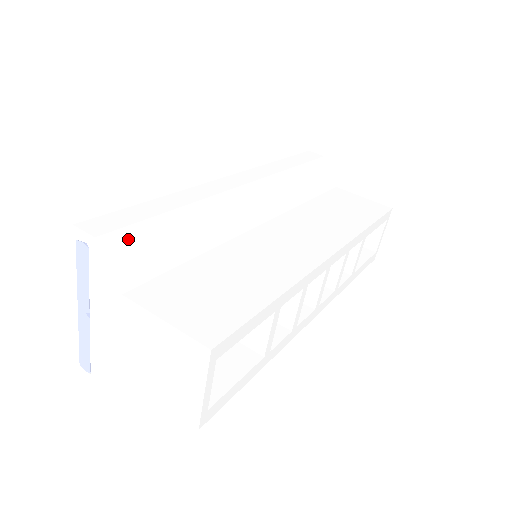
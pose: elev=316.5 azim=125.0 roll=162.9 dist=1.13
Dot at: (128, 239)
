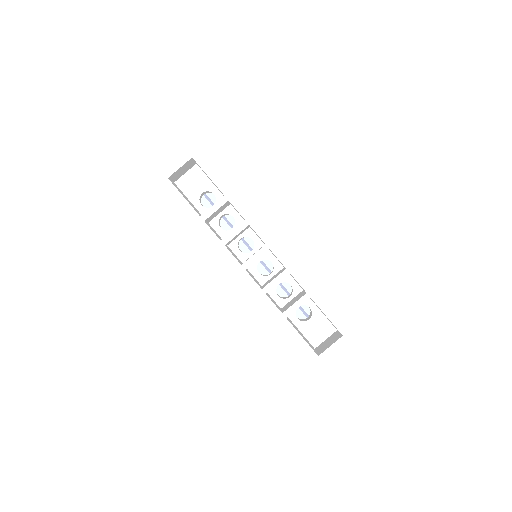
Dot at: (225, 161)
